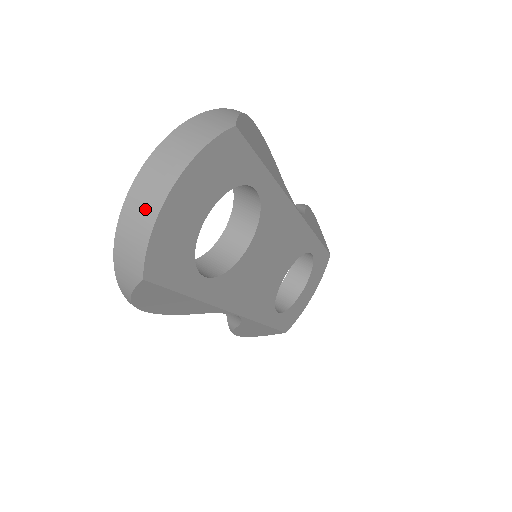
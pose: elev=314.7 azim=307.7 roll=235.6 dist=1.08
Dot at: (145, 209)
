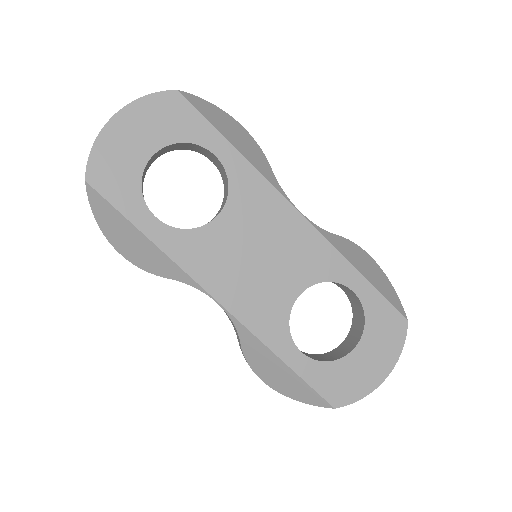
Dot at: occluded
